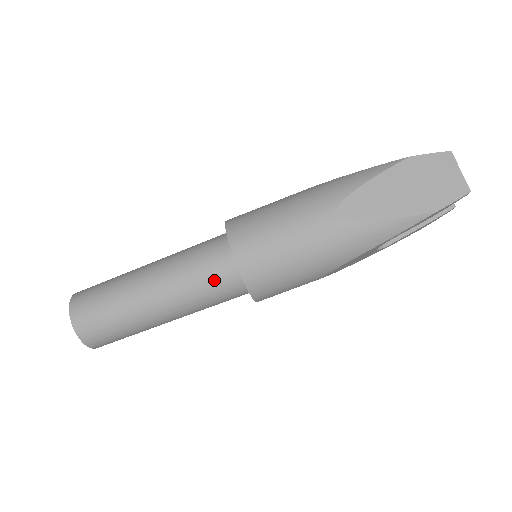
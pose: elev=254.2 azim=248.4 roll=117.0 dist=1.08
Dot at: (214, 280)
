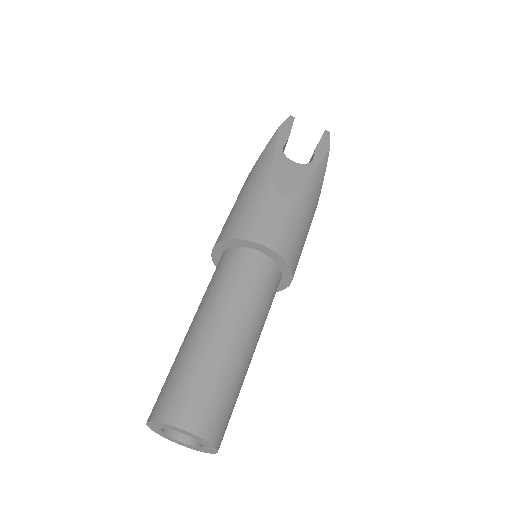
Dot at: (218, 271)
